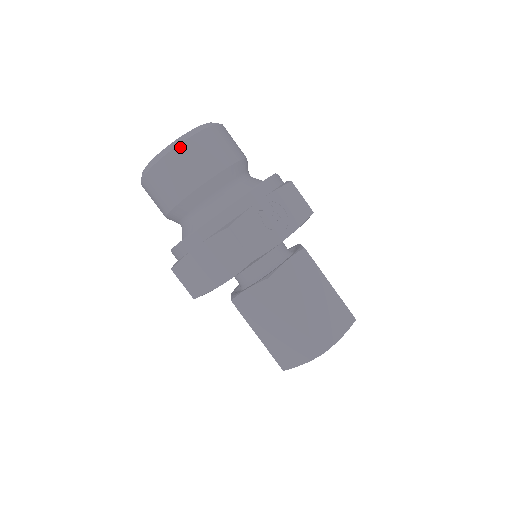
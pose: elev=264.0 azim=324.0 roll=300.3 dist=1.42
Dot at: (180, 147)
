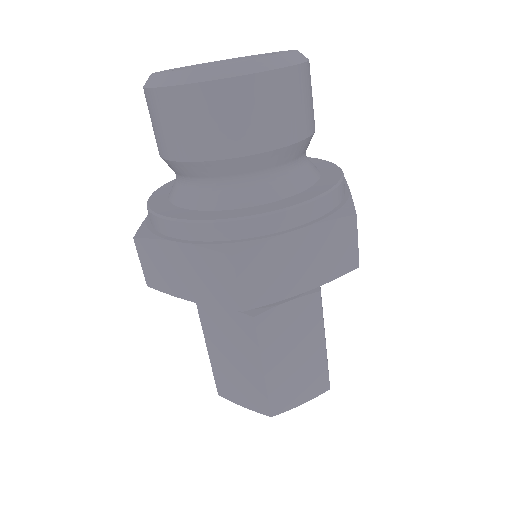
Dot at: (303, 67)
